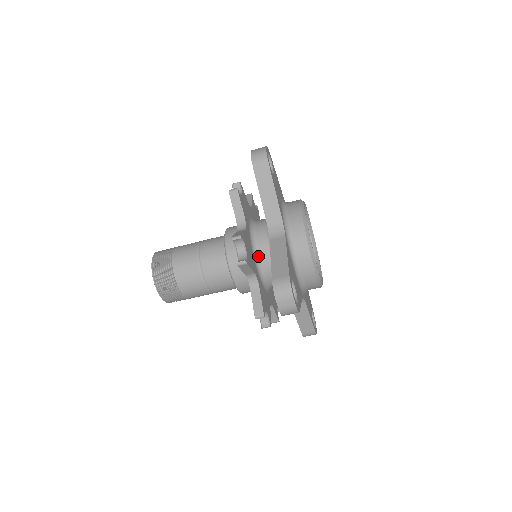
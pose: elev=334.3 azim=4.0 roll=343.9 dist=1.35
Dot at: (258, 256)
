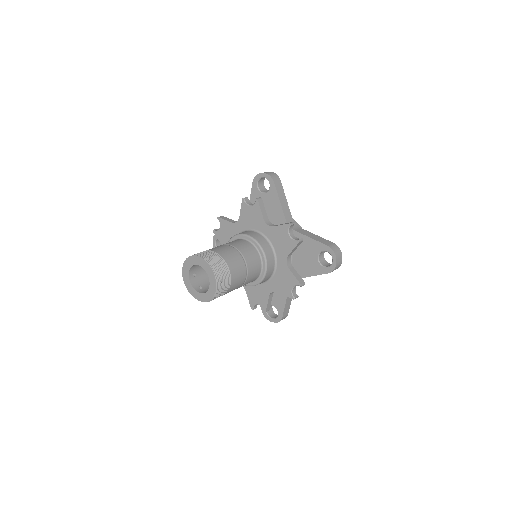
Dot at: occluded
